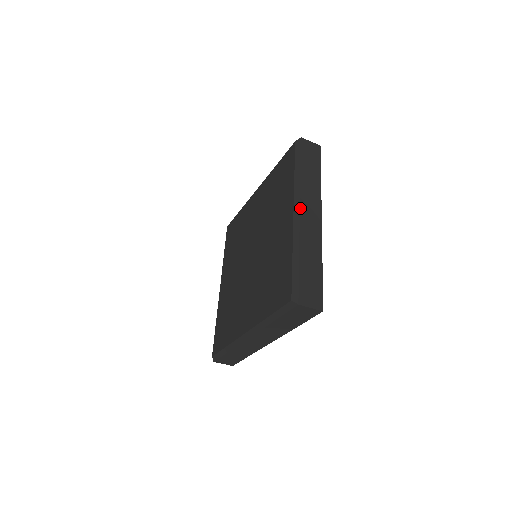
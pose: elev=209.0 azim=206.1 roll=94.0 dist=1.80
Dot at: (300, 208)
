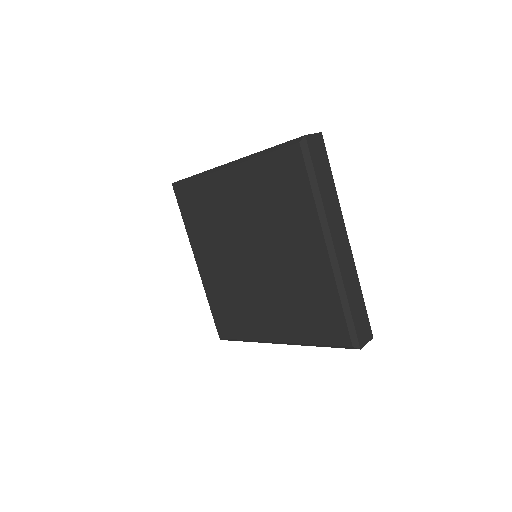
Dot at: (226, 164)
